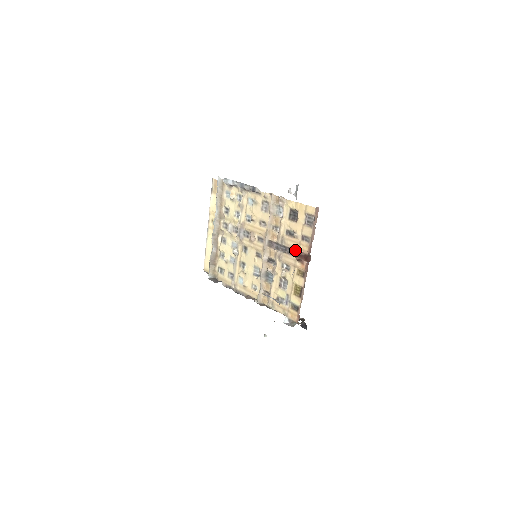
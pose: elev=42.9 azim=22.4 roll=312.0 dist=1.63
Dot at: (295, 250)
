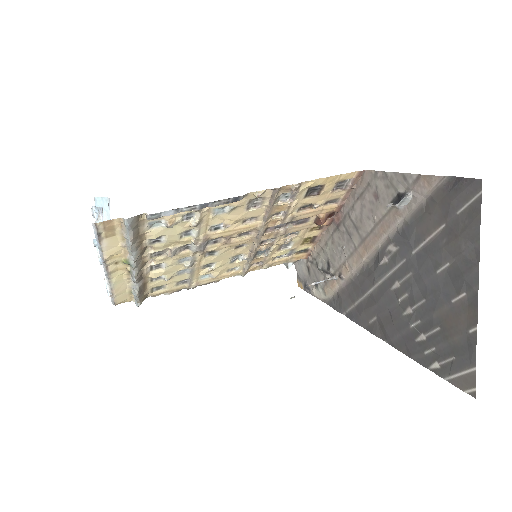
Dot at: (312, 217)
